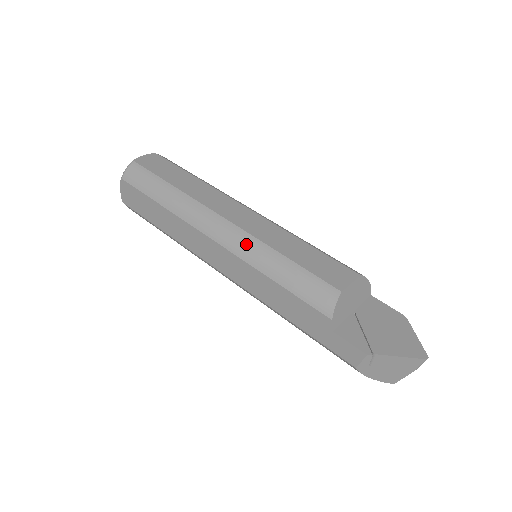
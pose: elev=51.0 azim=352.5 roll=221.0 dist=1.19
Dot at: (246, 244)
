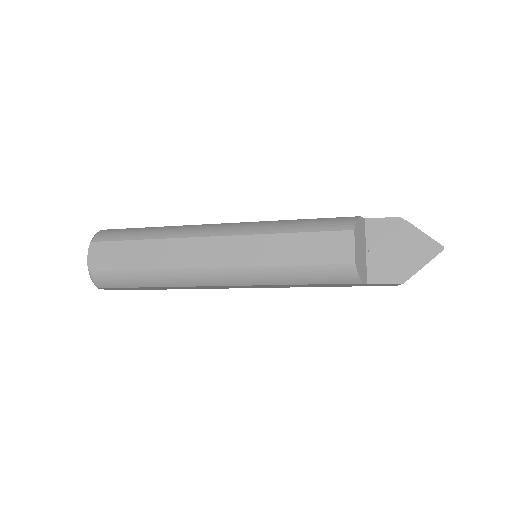
Dot at: (252, 276)
